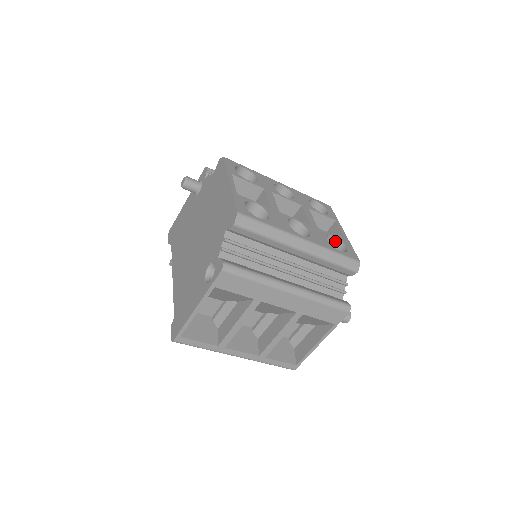
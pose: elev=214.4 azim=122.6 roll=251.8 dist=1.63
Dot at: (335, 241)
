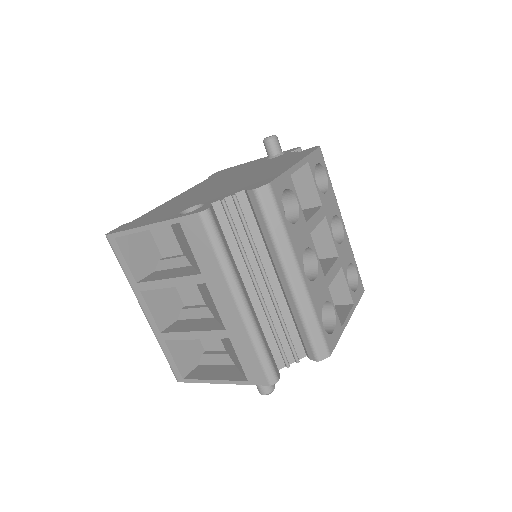
Dot at: (331, 316)
